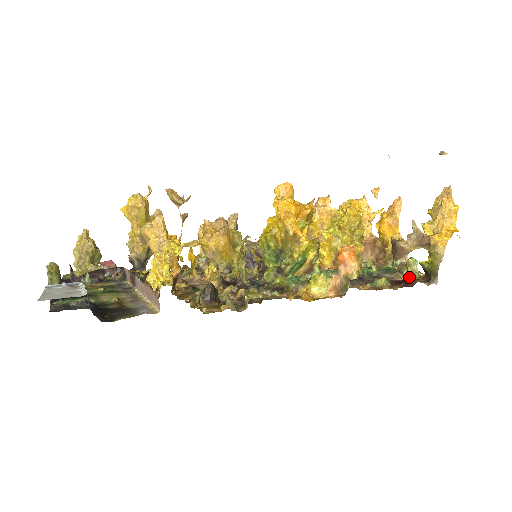
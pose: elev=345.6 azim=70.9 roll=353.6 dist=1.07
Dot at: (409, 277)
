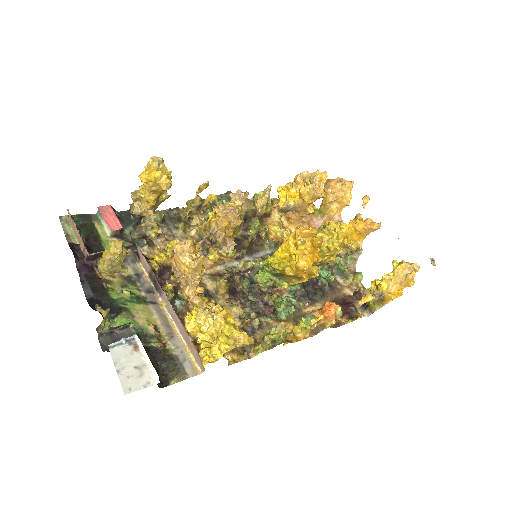
Dot at: (355, 307)
